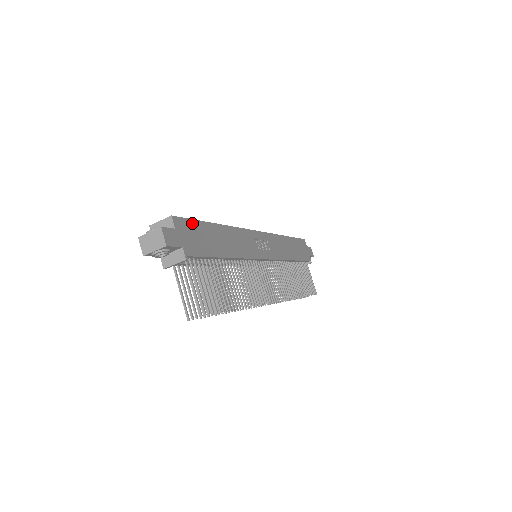
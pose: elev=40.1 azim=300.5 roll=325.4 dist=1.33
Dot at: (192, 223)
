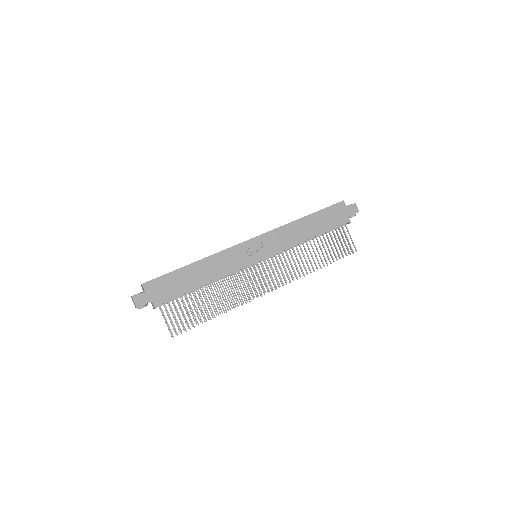
Dot at: (163, 278)
